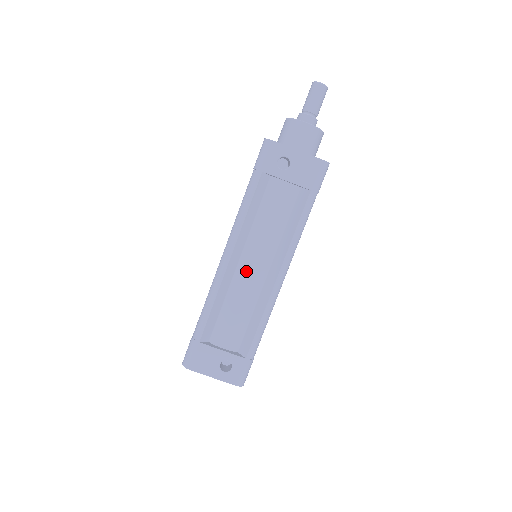
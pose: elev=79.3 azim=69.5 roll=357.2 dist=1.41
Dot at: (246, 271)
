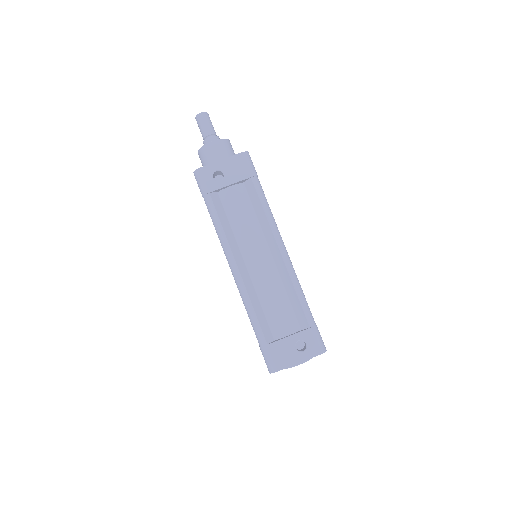
Dot at: (256, 267)
